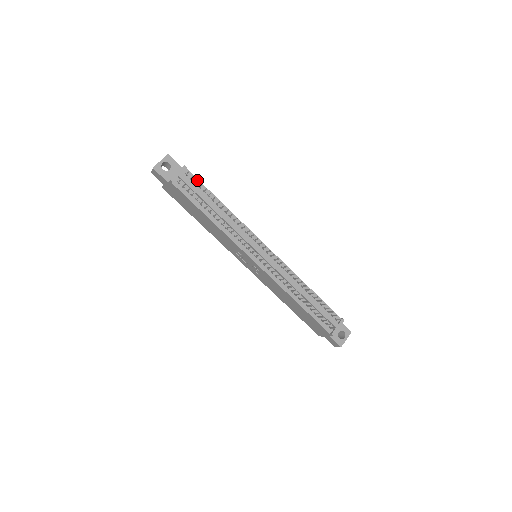
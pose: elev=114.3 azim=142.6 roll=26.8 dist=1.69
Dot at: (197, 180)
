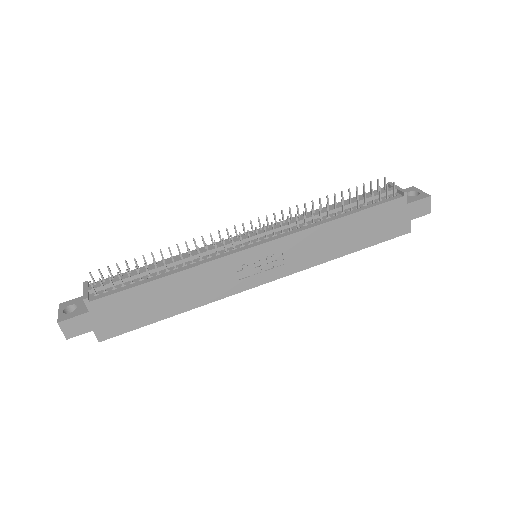
Dot at: occluded
